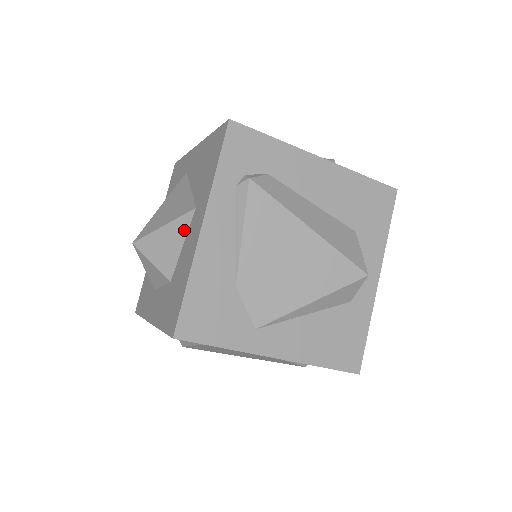
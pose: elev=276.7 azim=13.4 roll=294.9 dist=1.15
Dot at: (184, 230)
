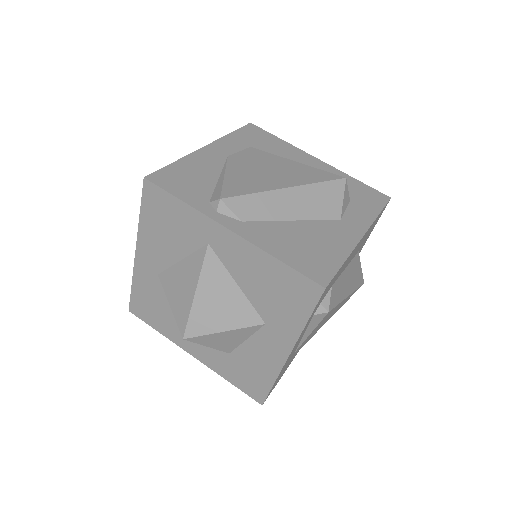
Dot at: (249, 334)
